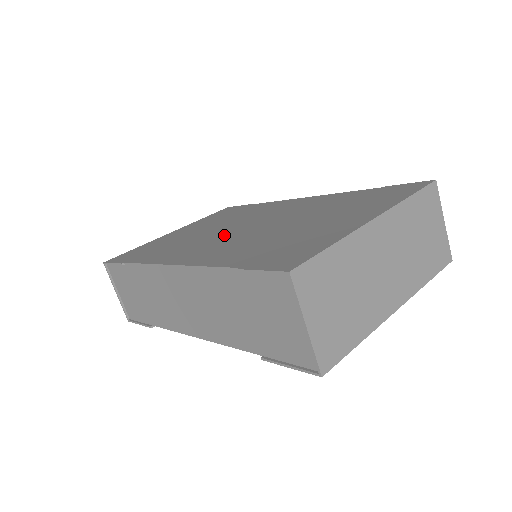
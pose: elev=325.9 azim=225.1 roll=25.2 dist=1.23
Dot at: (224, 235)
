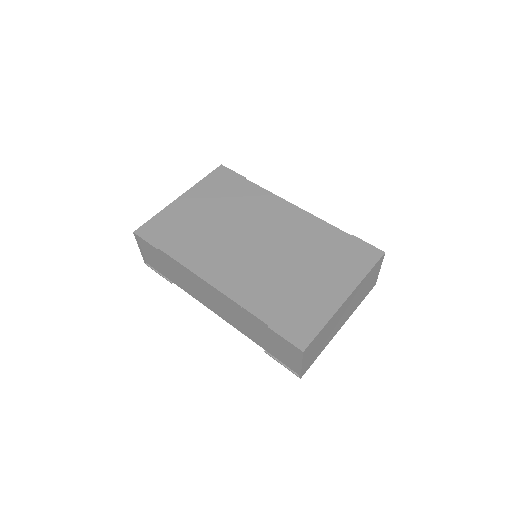
Dot at: (240, 248)
